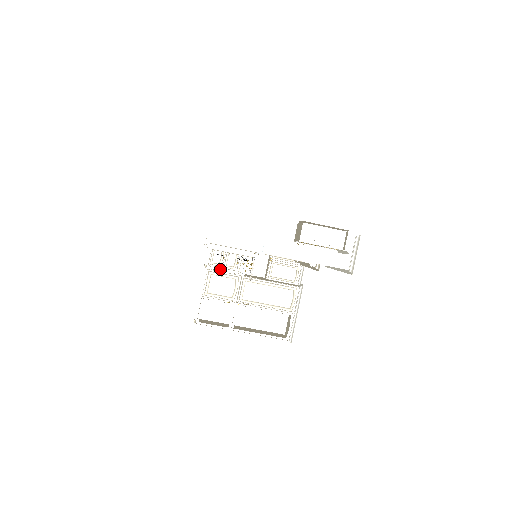
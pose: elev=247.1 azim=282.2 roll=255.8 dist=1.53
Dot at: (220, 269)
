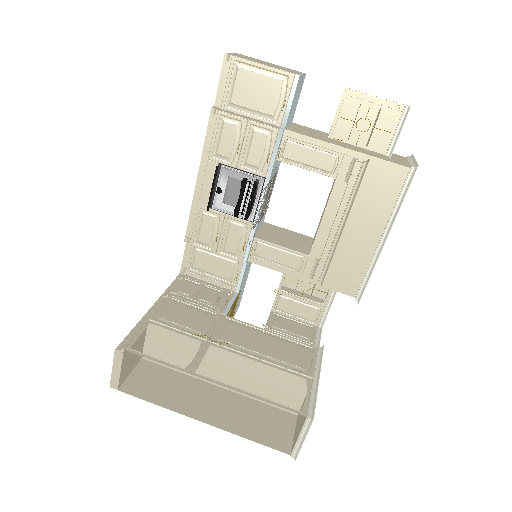
Dot at: (189, 300)
